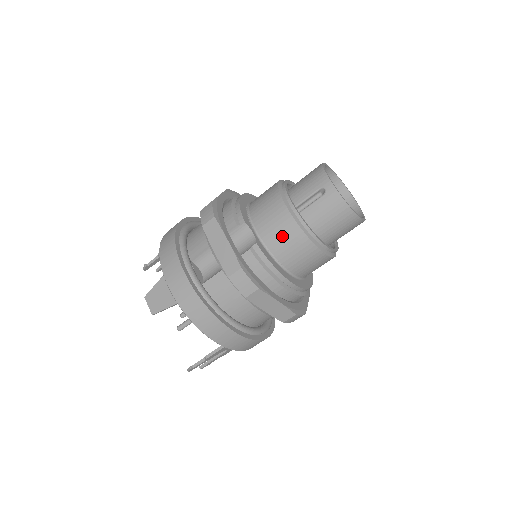
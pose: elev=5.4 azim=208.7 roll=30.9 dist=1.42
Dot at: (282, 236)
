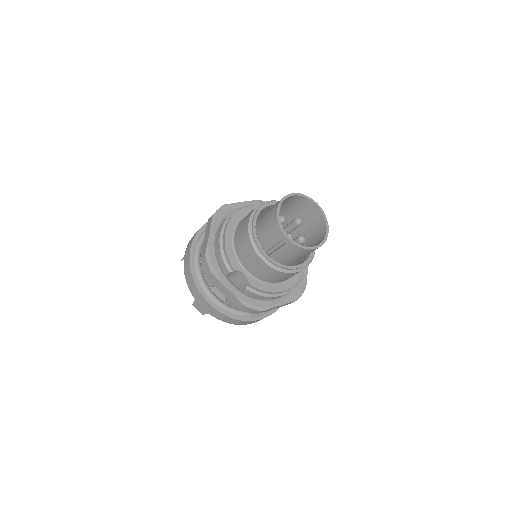
Dot at: (265, 274)
